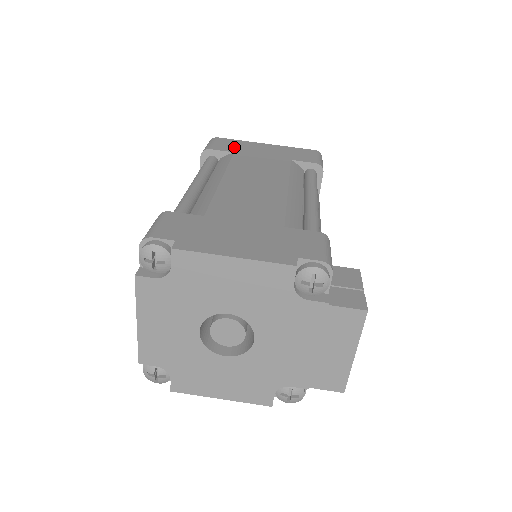
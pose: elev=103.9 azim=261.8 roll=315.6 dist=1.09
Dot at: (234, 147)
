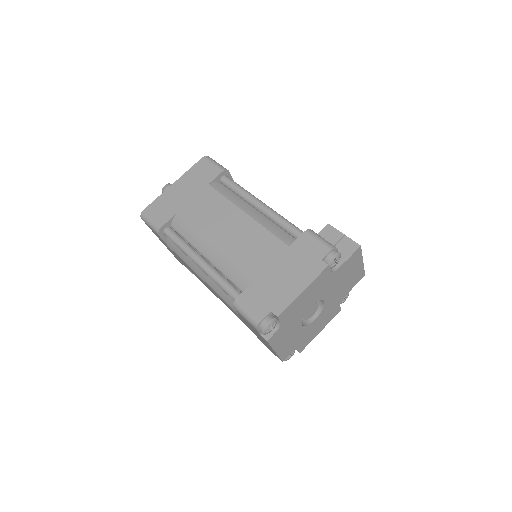
Dot at: (167, 209)
